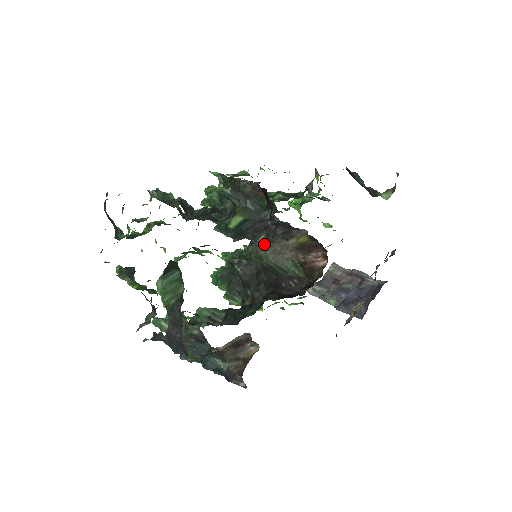
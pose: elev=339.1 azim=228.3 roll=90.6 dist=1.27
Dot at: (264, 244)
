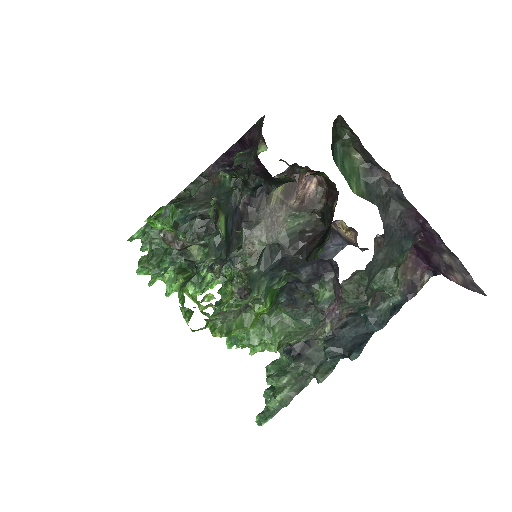
Dot at: (251, 237)
